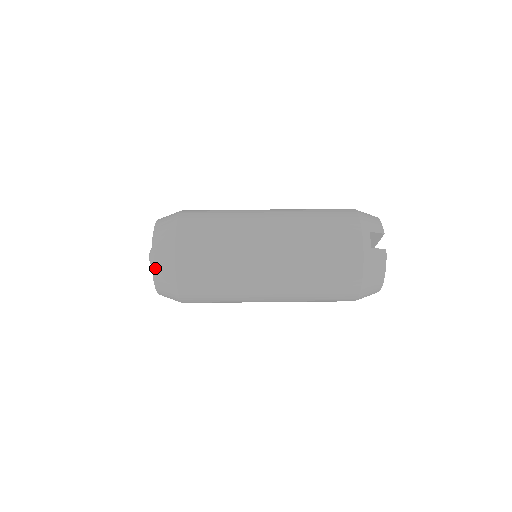
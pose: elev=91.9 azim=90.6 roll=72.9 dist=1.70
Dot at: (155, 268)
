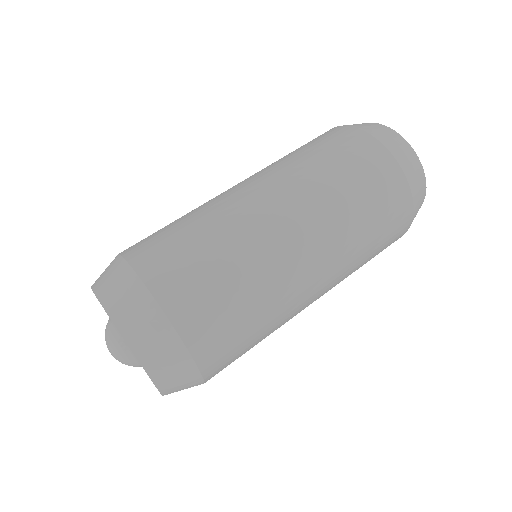
Dot at: (101, 292)
